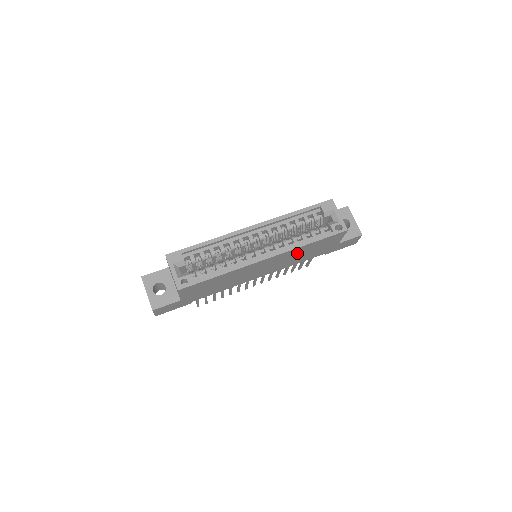
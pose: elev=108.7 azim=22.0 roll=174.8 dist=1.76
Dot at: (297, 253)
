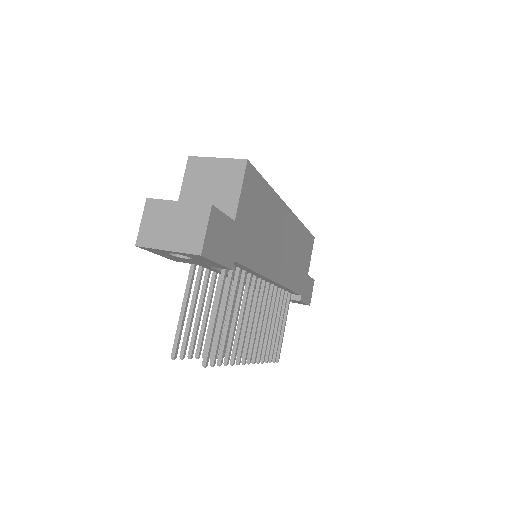
Dot at: (296, 243)
